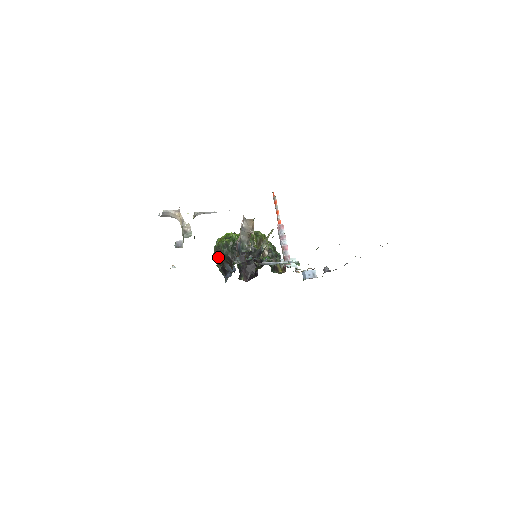
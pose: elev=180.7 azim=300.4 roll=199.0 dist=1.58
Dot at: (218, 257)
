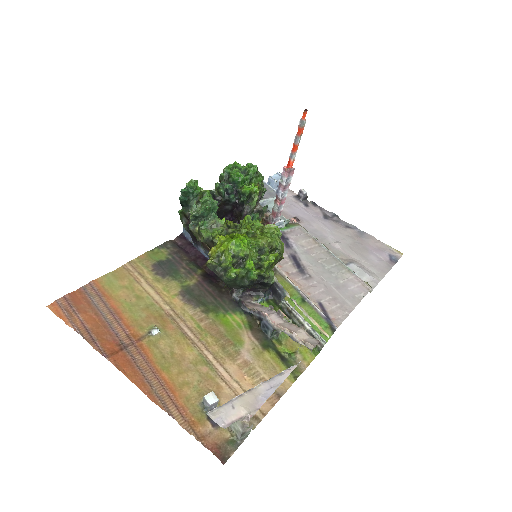
Dot at: (197, 235)
